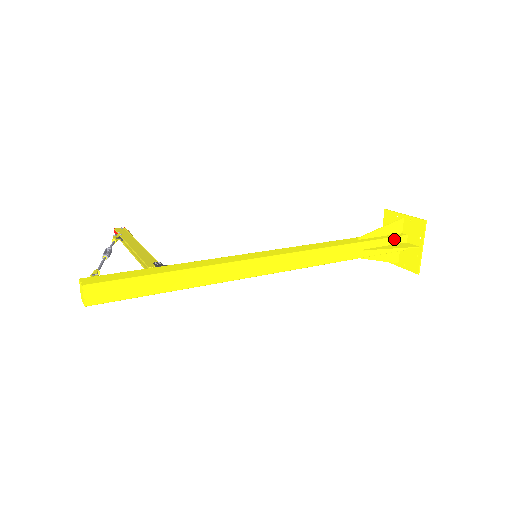
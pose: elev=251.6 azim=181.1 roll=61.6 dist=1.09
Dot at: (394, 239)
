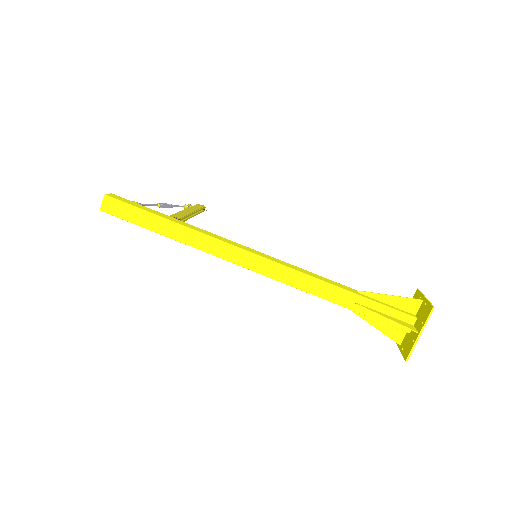
Dot at: (398, 313)
